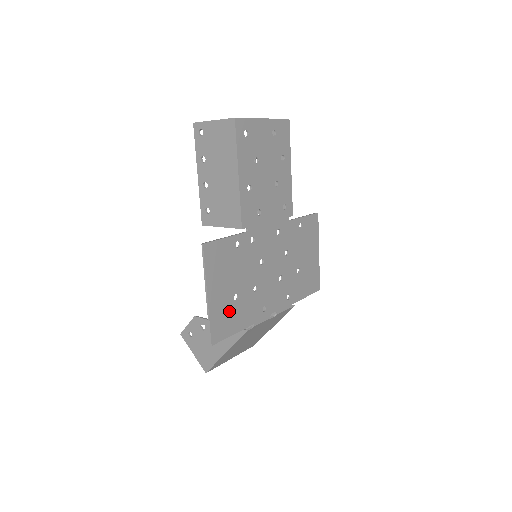
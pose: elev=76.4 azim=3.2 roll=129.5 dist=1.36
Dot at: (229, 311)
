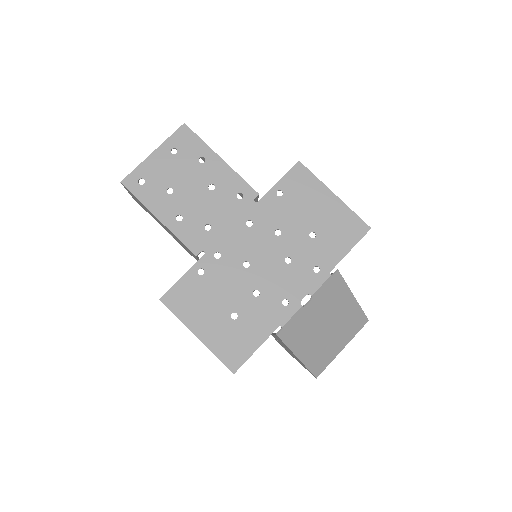
Dot at: (234, 333)
